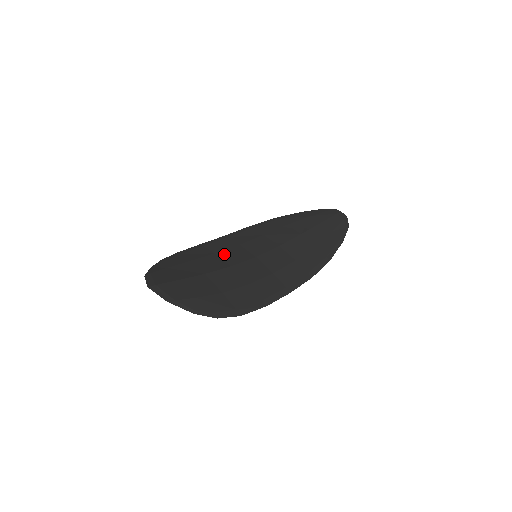
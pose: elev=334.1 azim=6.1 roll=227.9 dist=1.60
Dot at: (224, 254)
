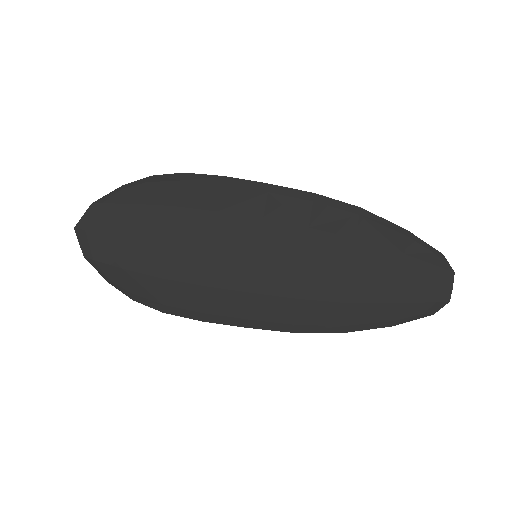
Dot at: (226, 222)
